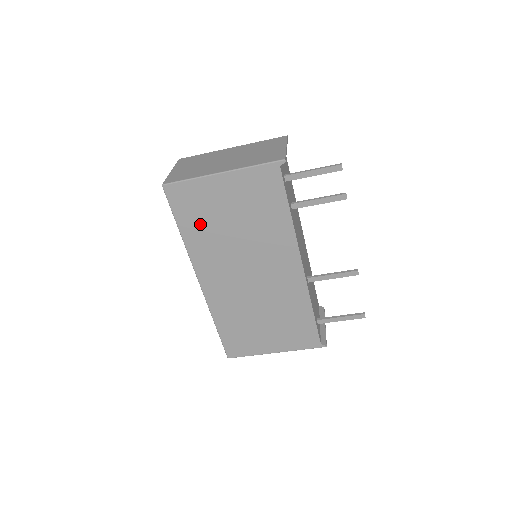
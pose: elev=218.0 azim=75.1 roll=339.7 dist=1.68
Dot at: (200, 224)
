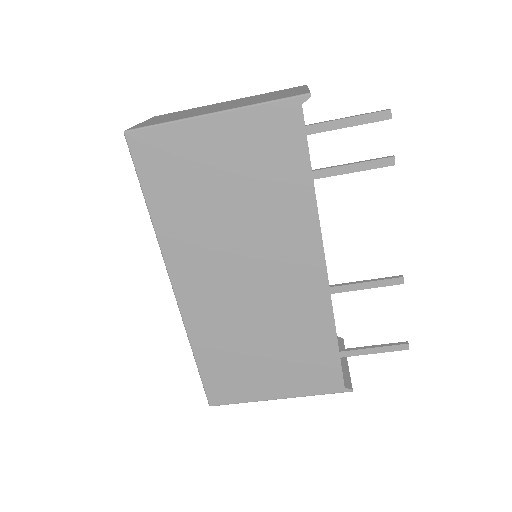
Dot at: (178, 196)
